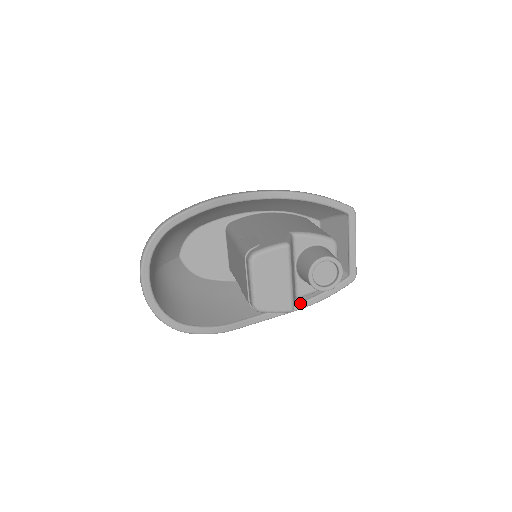
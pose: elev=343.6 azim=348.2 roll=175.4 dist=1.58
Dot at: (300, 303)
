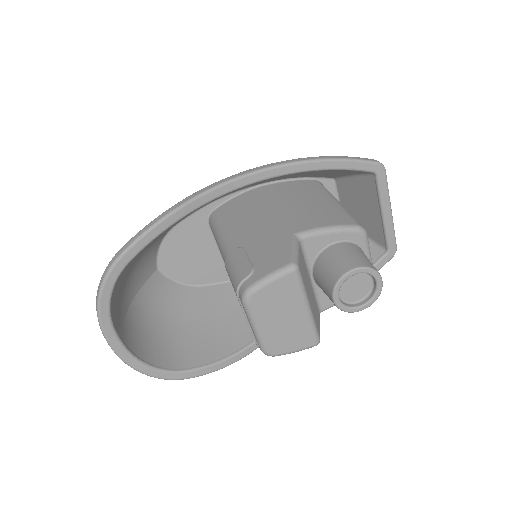
Dot at: occluded
